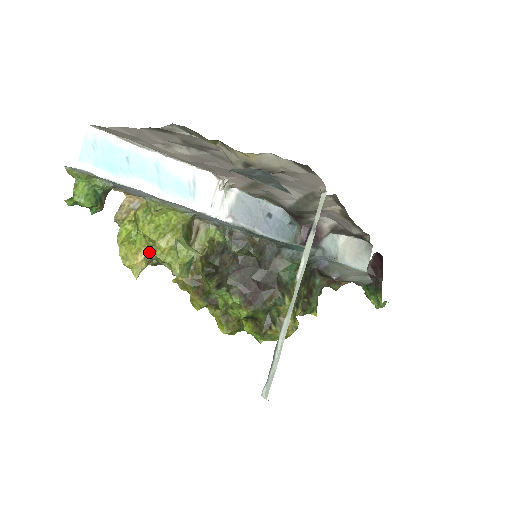
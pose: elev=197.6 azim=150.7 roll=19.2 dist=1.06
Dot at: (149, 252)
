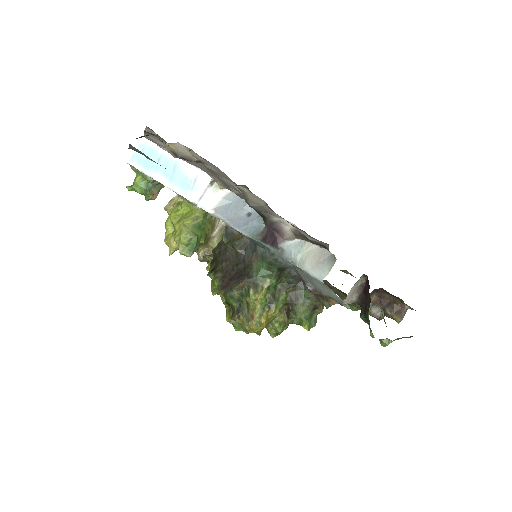
Dot at: occluded
